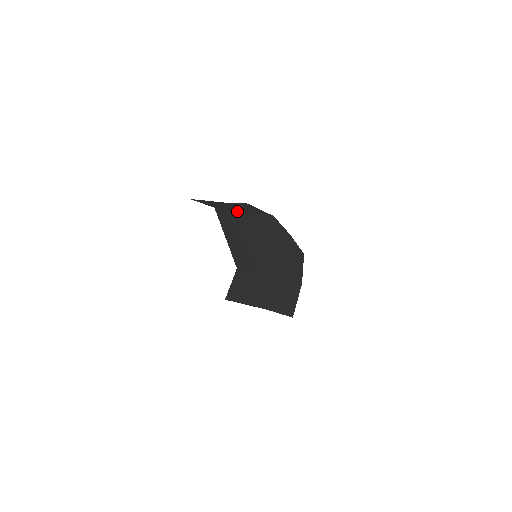
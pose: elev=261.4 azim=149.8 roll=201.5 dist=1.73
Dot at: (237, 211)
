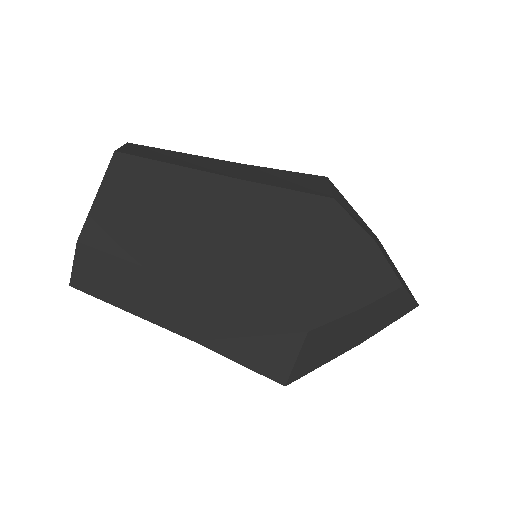
Dot at: (189, 167)
